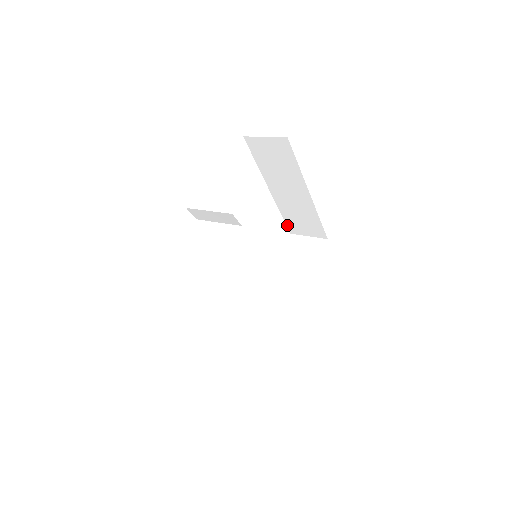
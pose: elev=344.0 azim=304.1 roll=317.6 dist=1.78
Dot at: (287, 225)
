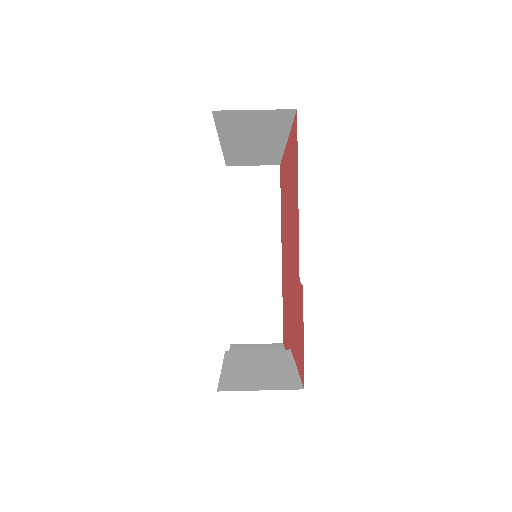
Dot at: (226, 162)
